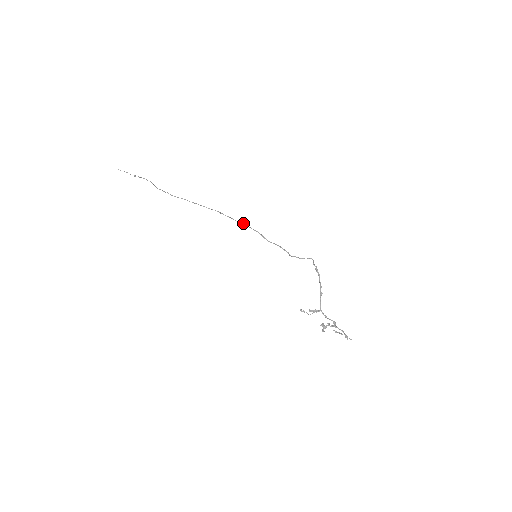
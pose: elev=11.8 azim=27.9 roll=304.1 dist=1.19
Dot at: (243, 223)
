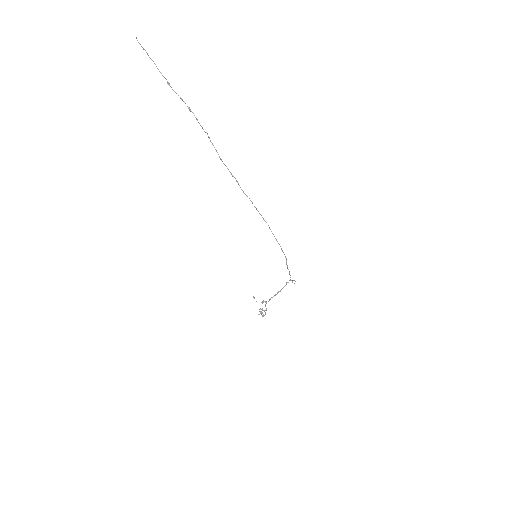
Dot at: occluded
